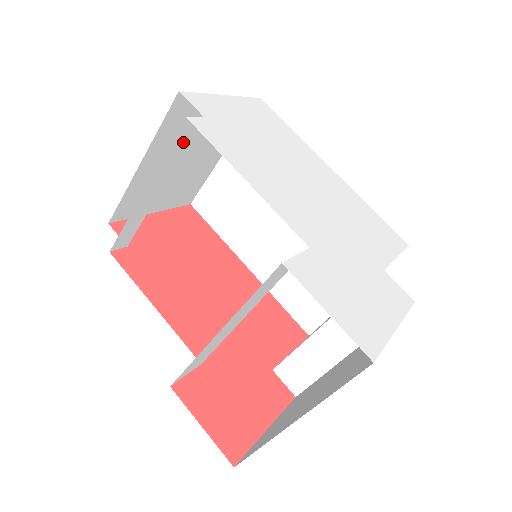
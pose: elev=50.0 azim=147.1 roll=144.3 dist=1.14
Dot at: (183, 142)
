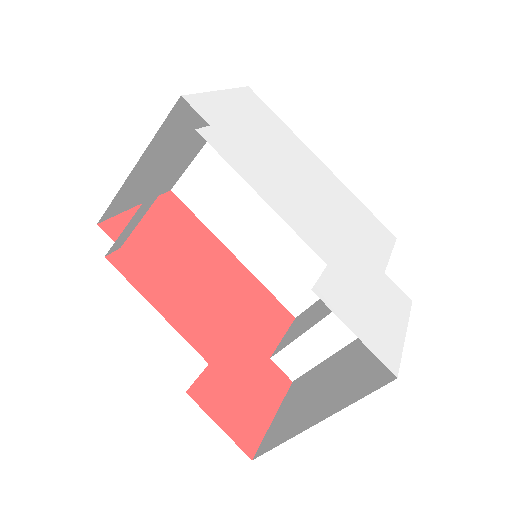
Dot at: (187, 150)
